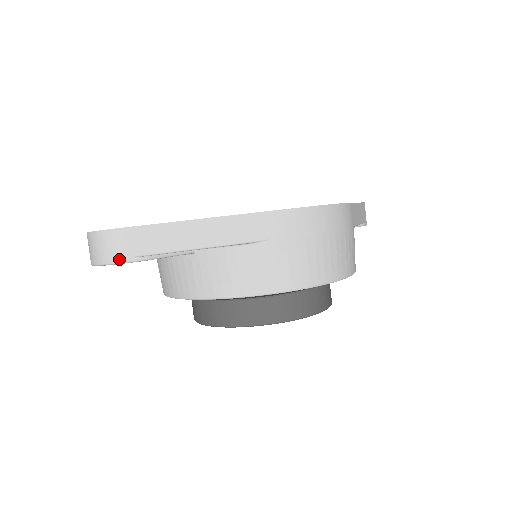
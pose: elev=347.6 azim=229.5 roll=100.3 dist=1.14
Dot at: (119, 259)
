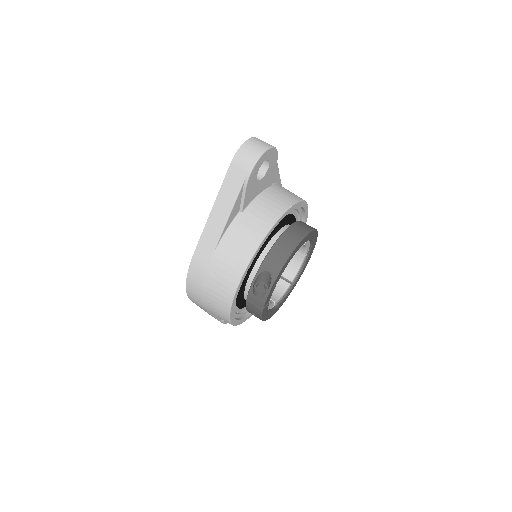
Dot at: occluded
